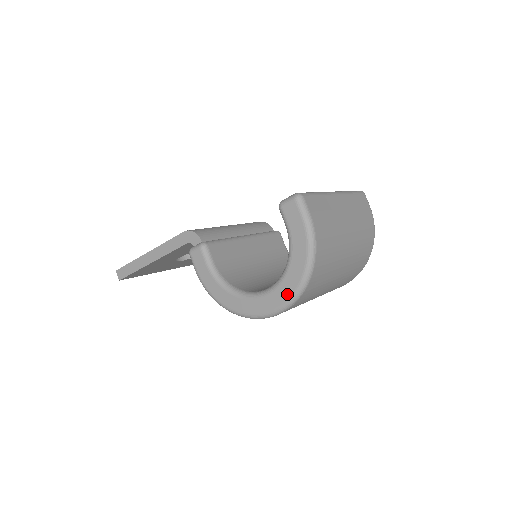
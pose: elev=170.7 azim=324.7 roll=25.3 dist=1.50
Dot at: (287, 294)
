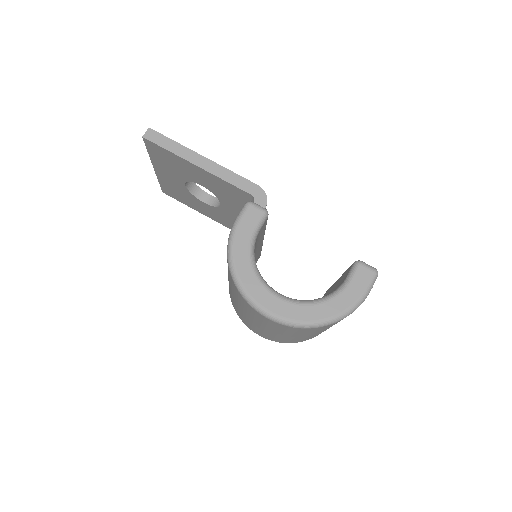
Dot at: (301, 317)
